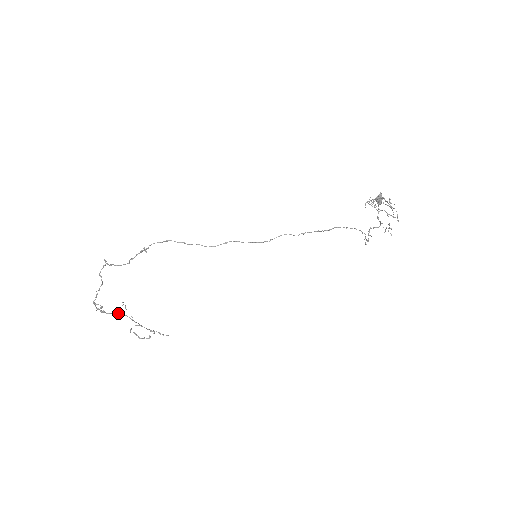
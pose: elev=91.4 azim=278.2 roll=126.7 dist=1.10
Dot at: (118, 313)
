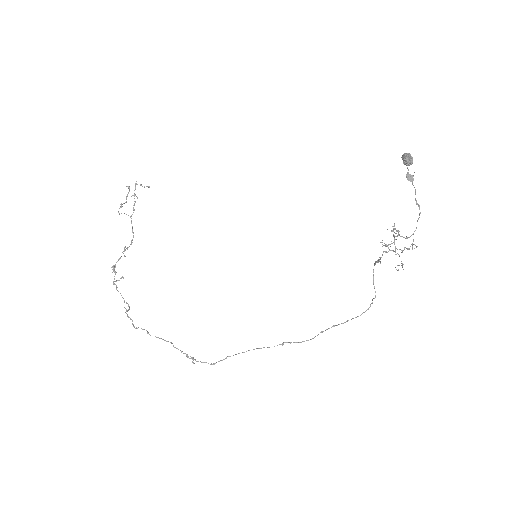
Dot at: occluded
